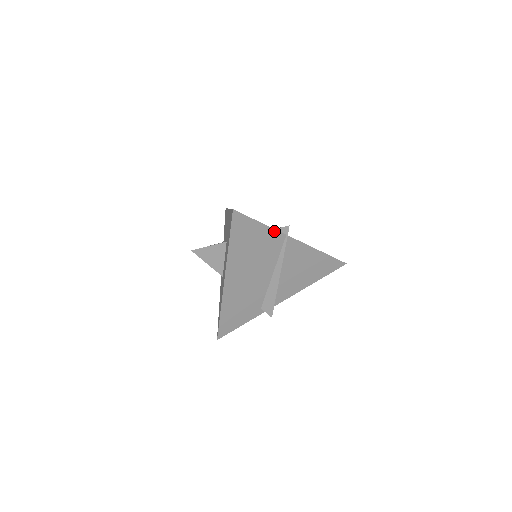
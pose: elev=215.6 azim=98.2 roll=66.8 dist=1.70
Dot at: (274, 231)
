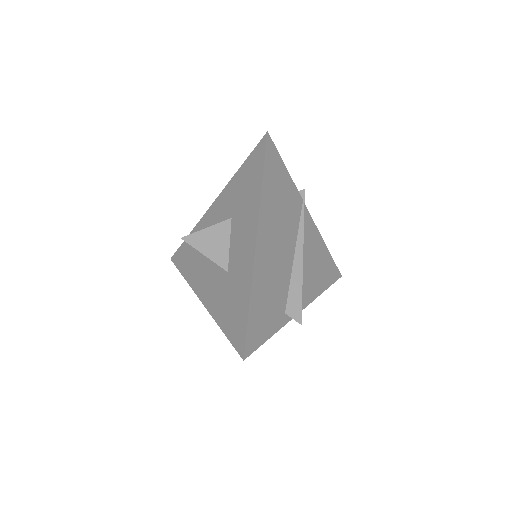
Dot at: (281, 325)
